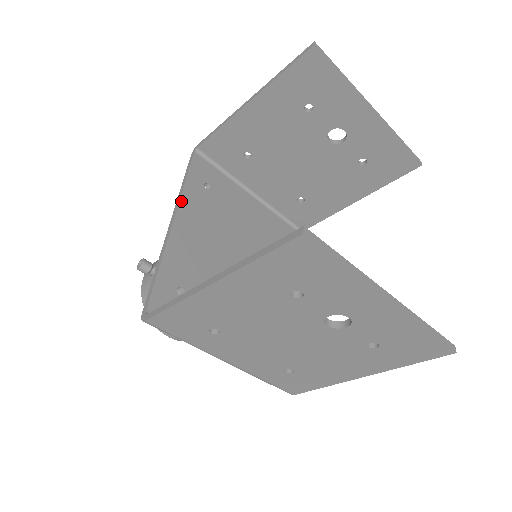
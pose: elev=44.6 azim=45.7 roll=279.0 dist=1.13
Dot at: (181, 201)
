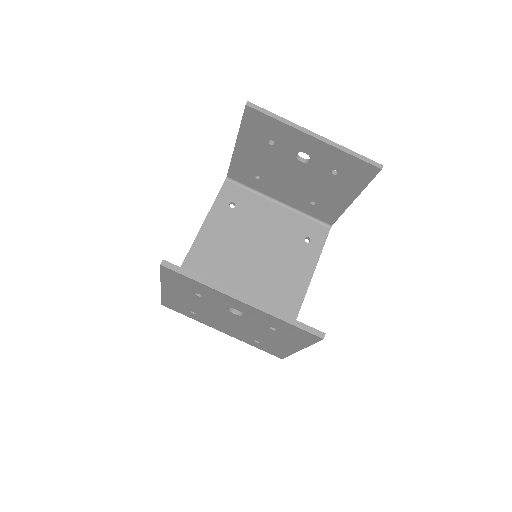
Dot at: (206, 221)
